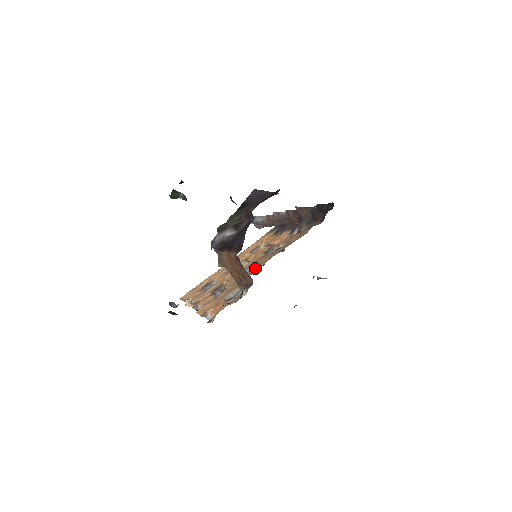
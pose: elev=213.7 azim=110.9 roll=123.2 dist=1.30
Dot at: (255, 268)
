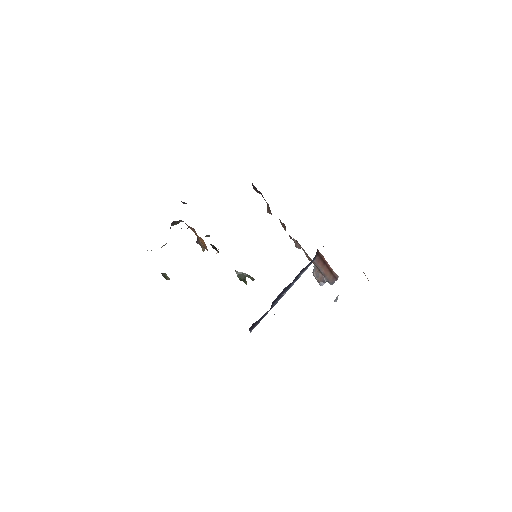
Dot at: occluded
